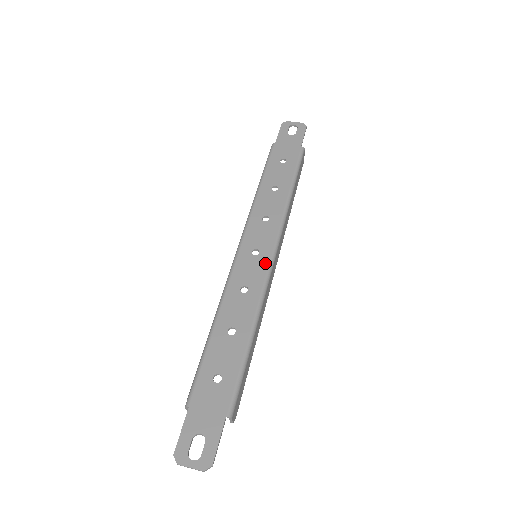
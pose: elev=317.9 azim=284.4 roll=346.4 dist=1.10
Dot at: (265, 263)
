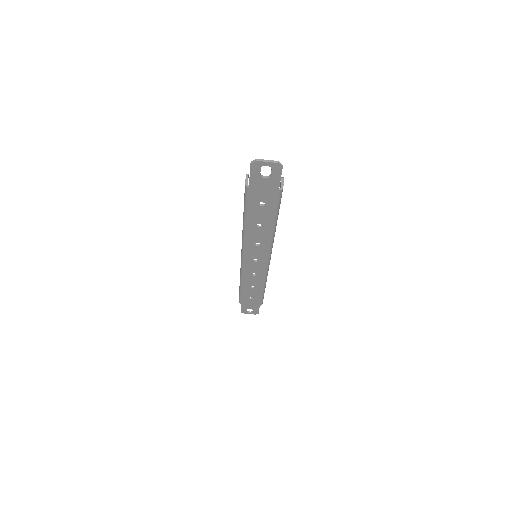
Dot at: (264, 265)
